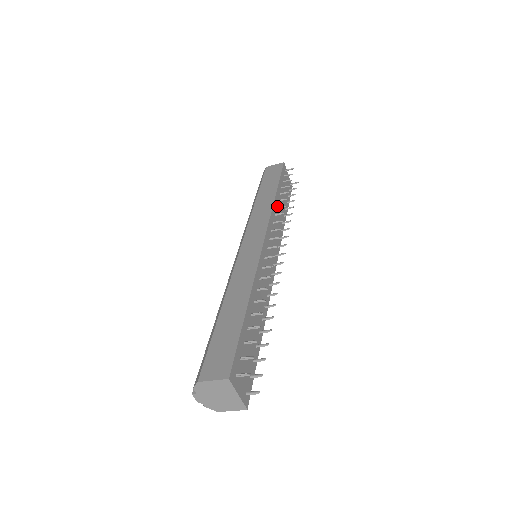
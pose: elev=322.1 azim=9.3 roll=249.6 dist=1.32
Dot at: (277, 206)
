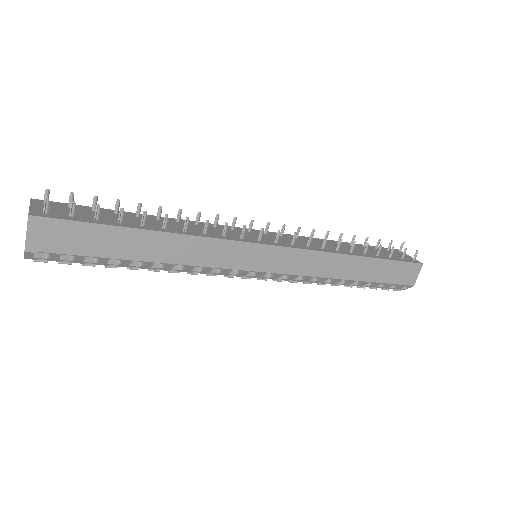
Dot at: (329, 243)
